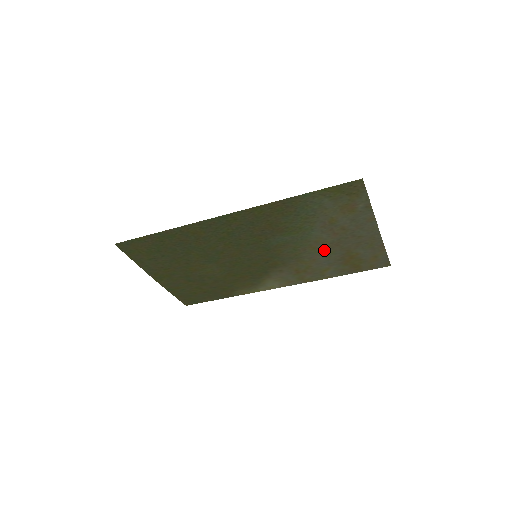
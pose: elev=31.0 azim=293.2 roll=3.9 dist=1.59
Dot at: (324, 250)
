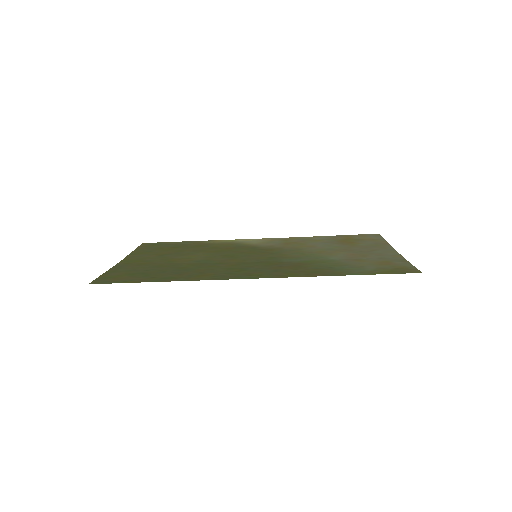
Dot at: (330, 249)
